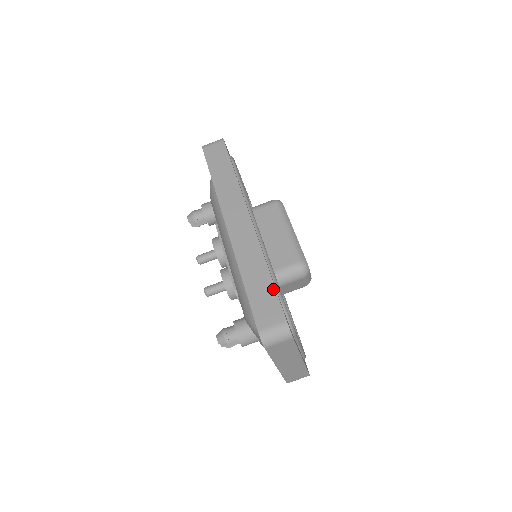
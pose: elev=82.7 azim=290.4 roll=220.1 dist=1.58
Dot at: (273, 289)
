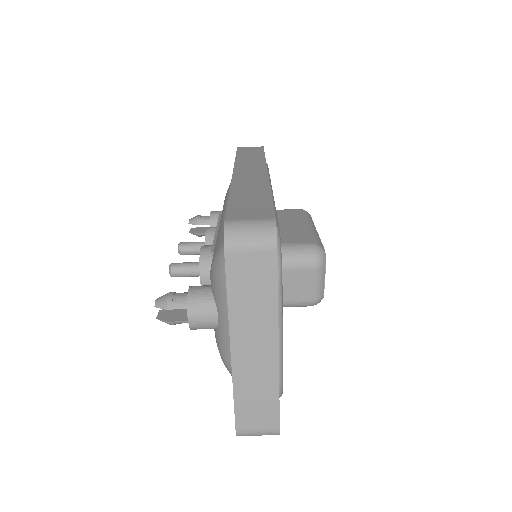
Dot at: (269, 201)
